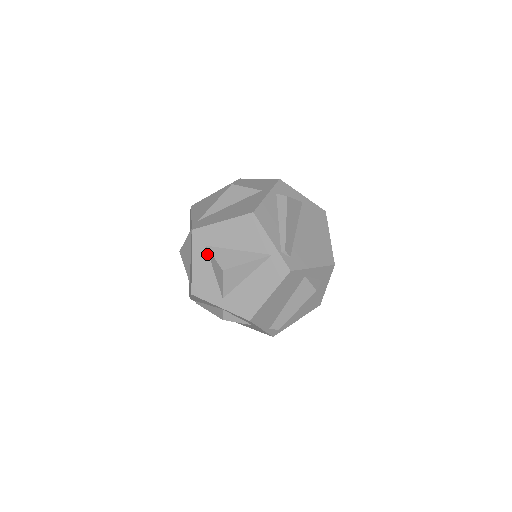
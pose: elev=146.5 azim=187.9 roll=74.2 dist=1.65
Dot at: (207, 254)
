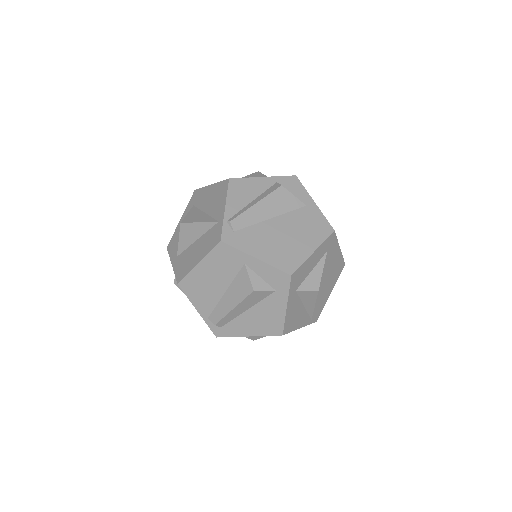
Dot at: occluded
